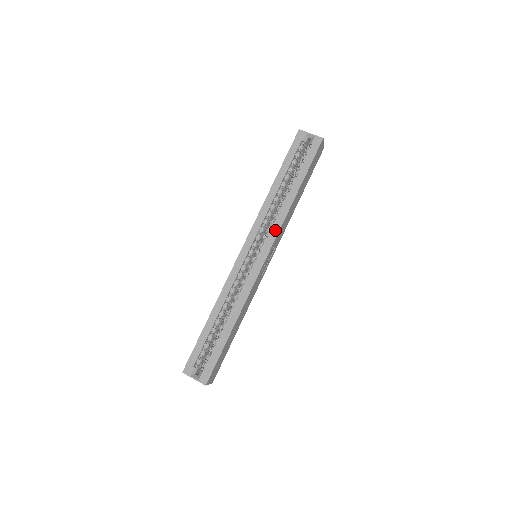
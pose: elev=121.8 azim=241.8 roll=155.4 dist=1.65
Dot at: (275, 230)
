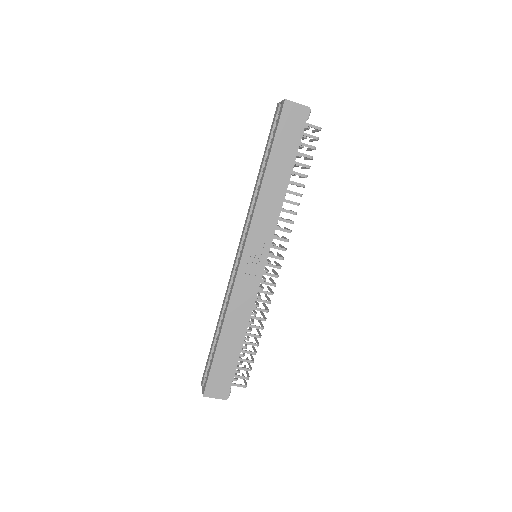
Dot at: (250, 221)
